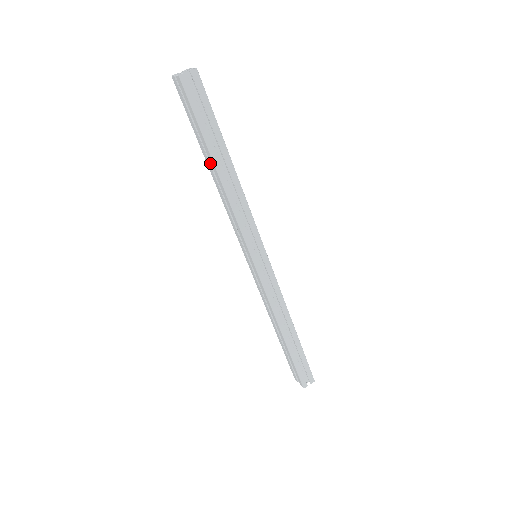
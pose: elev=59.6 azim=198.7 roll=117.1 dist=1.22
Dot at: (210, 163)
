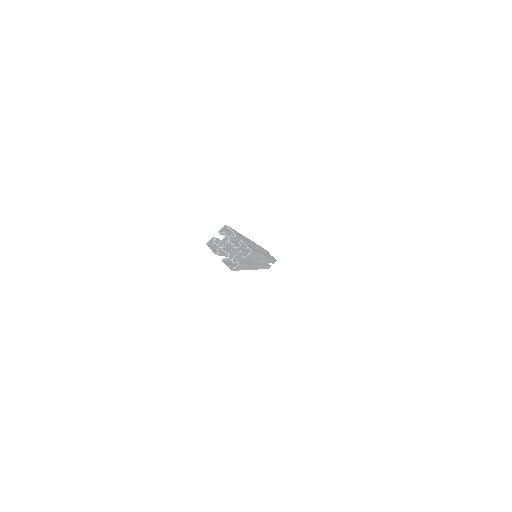
Dot at: occluded
